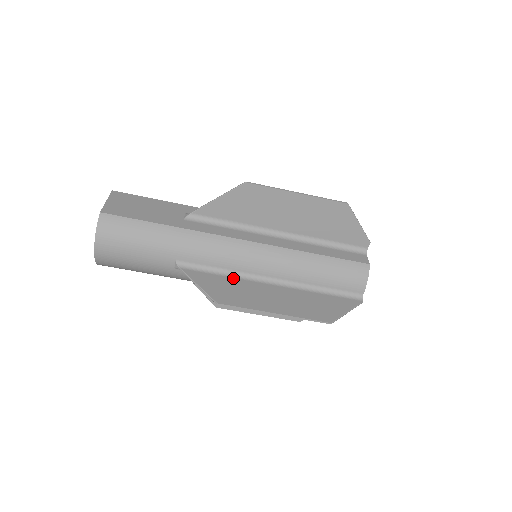
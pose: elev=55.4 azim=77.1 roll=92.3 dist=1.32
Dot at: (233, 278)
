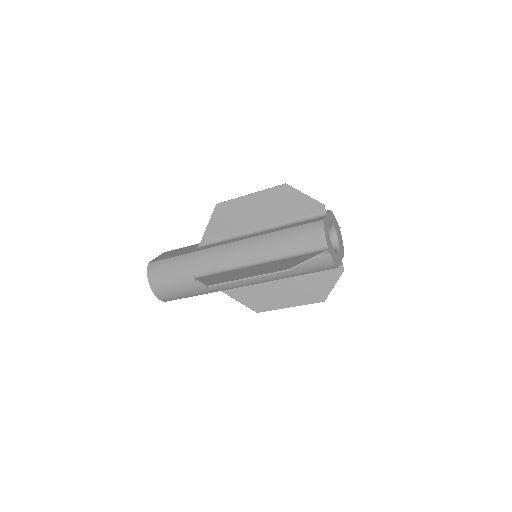
Dot at: (229, 271)
